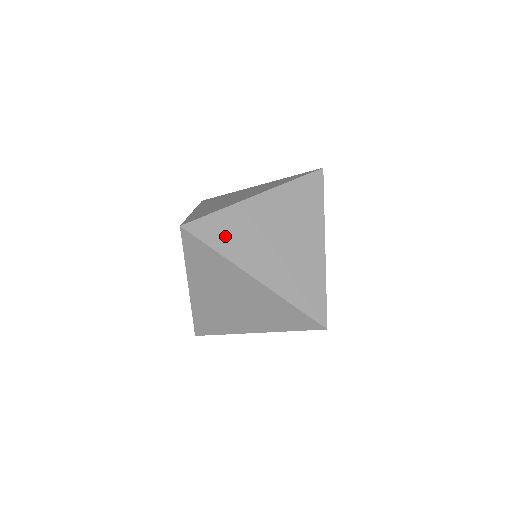
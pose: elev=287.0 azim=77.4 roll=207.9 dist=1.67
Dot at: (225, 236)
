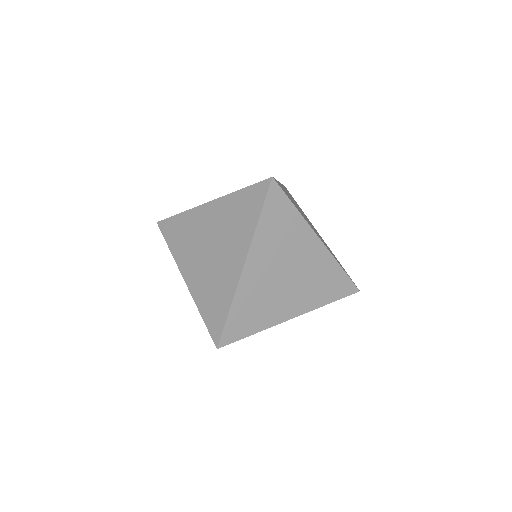
Dot at: (250, 319)
